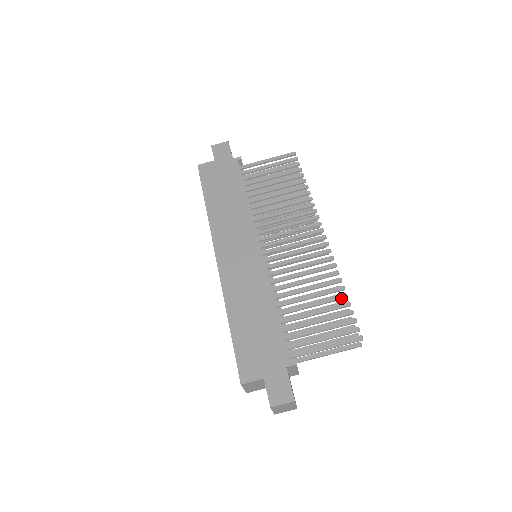
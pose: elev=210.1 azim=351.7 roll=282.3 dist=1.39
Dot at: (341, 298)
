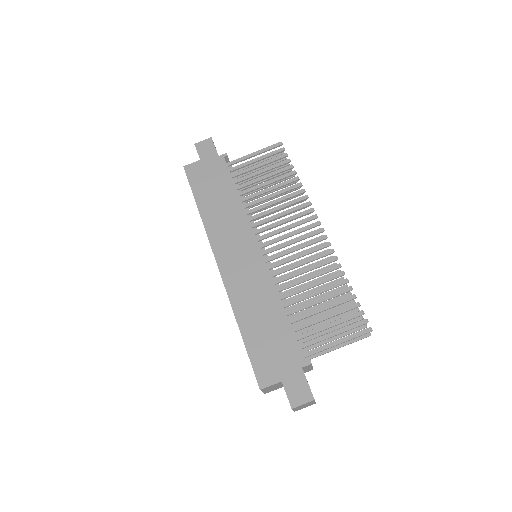
Dot at: (346, 291)
